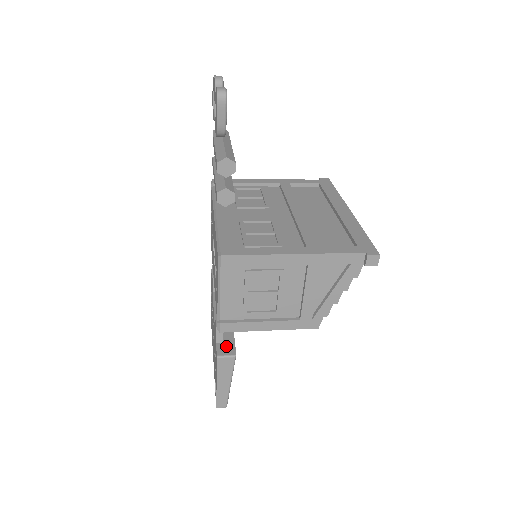
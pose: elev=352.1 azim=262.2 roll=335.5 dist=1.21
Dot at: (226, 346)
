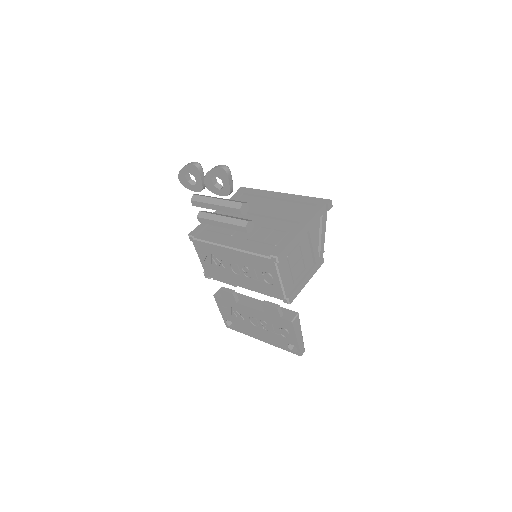
Dot at: (287, 314)
